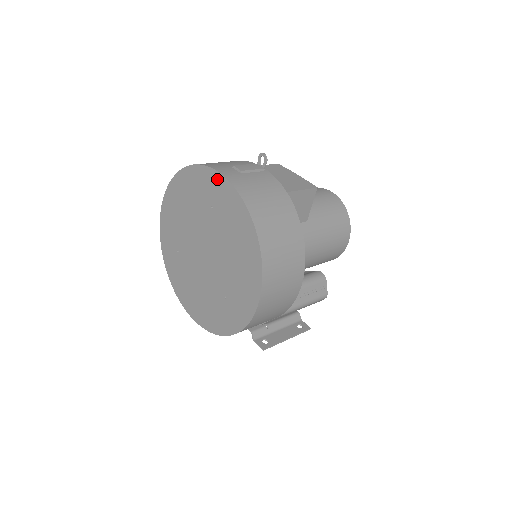
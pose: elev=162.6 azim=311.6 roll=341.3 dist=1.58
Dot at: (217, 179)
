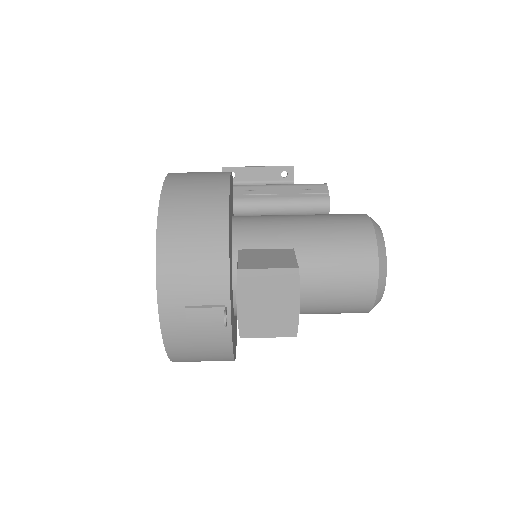
Dot at: occluded
